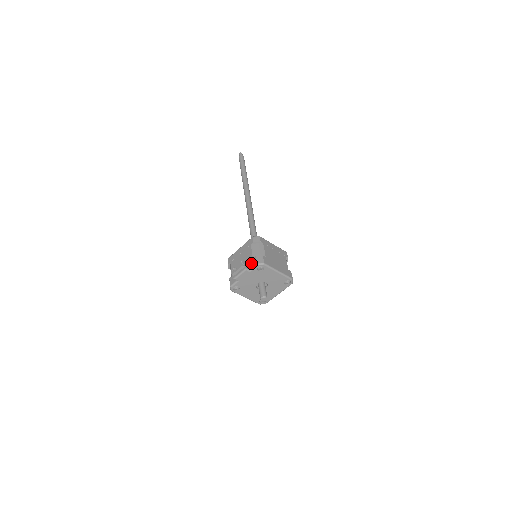
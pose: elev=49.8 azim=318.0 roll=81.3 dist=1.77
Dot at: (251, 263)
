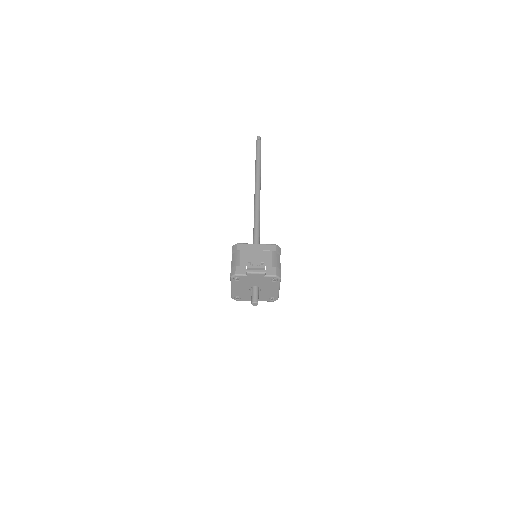
Dot at: (269, 270)
